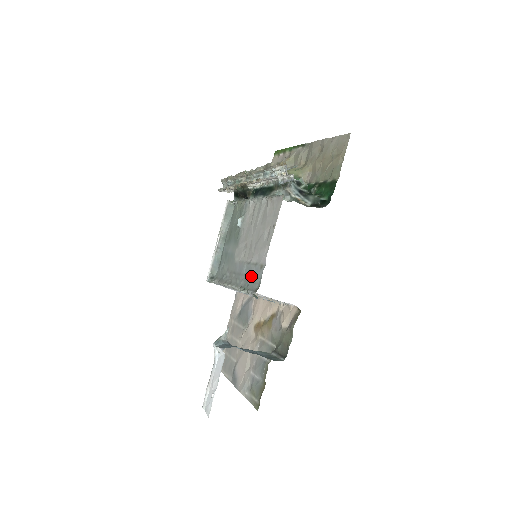
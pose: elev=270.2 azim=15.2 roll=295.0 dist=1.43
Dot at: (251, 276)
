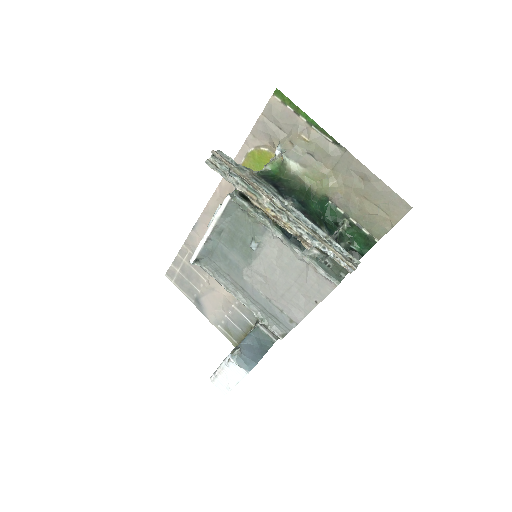
Dot at: (274, 316)
